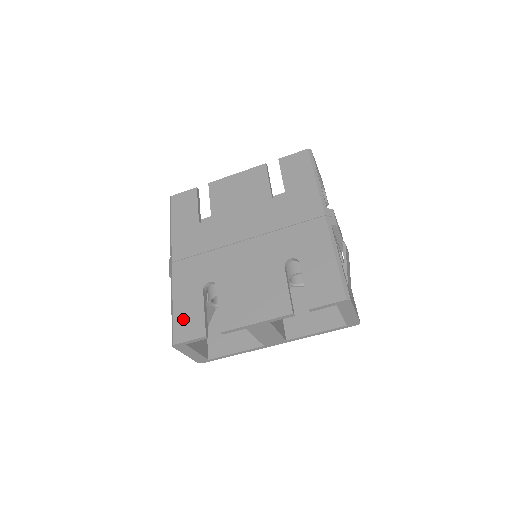
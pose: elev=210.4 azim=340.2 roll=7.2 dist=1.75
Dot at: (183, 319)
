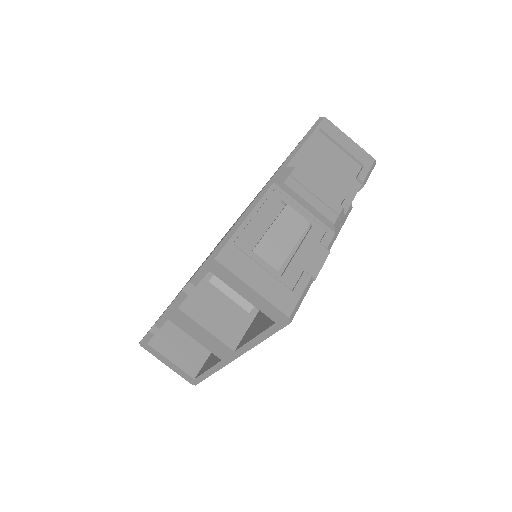
Dot at: occluded
